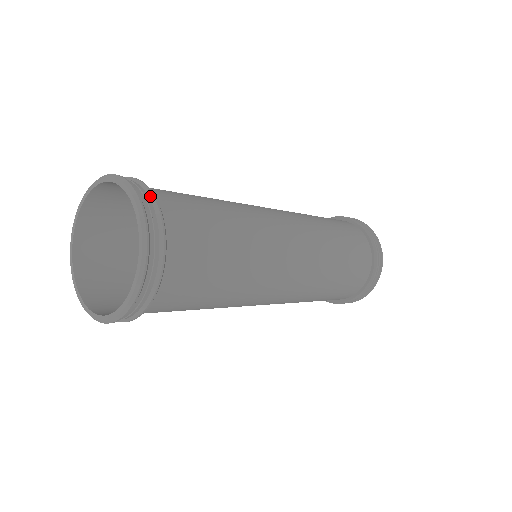
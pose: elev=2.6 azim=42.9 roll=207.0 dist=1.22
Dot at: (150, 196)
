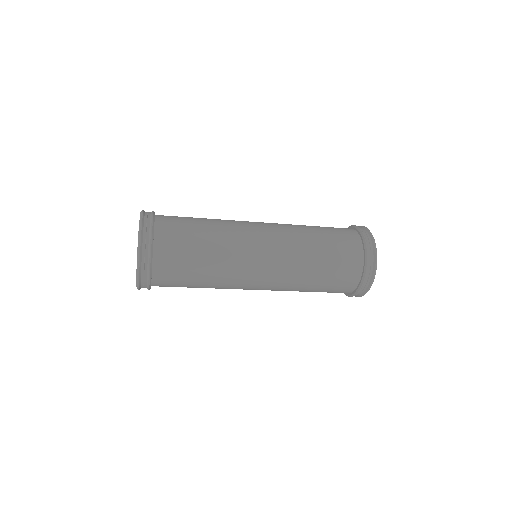
Dot at: (149, 248)
